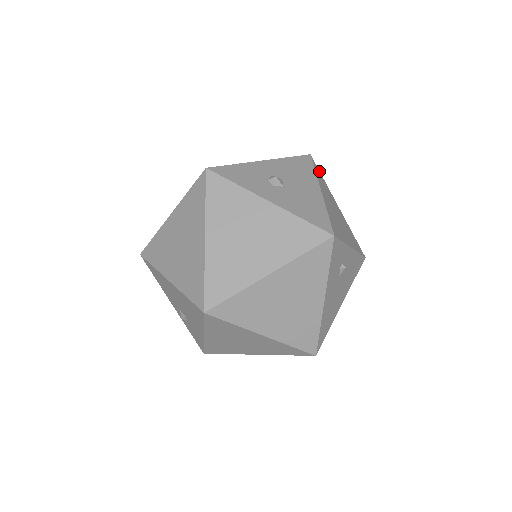
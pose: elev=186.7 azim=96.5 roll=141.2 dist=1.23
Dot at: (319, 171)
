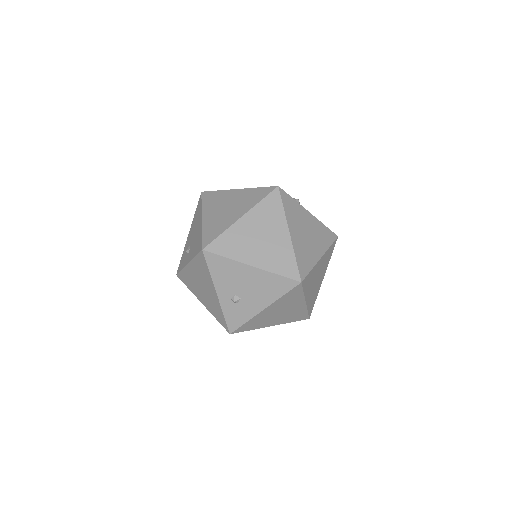
Dot at: occluded
